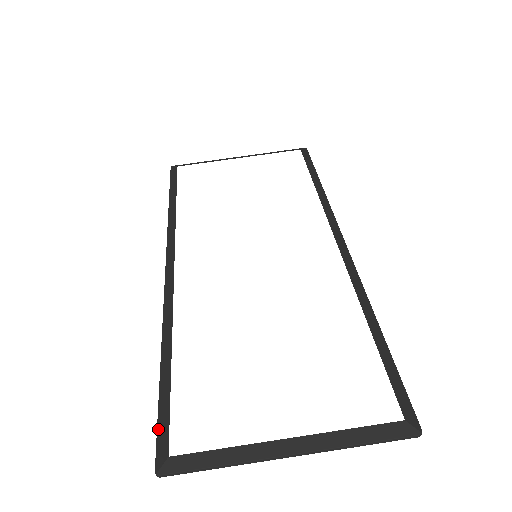
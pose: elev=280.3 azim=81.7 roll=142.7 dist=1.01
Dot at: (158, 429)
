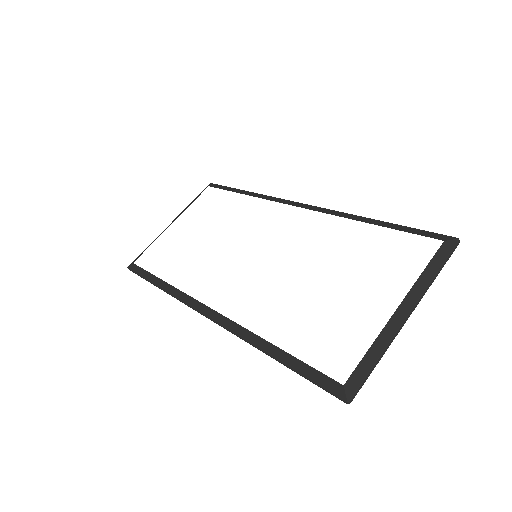
Dot at: (317, 383)
